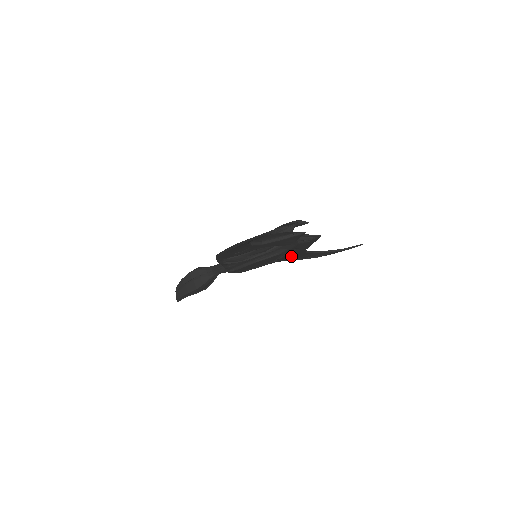
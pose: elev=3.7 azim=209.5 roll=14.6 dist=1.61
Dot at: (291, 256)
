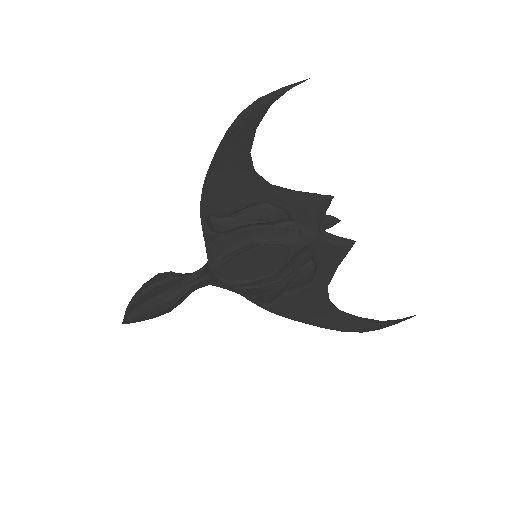
Dot at: (305, 302)
